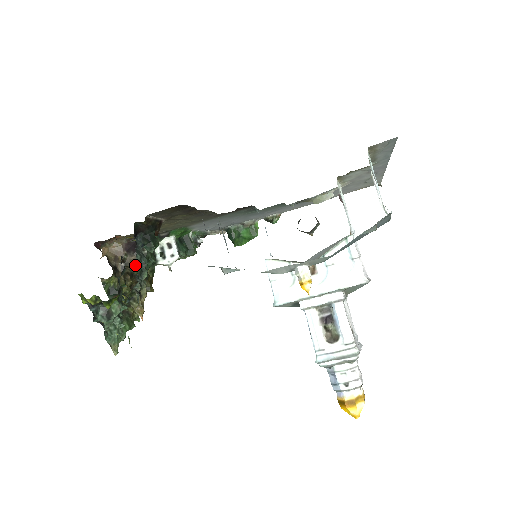
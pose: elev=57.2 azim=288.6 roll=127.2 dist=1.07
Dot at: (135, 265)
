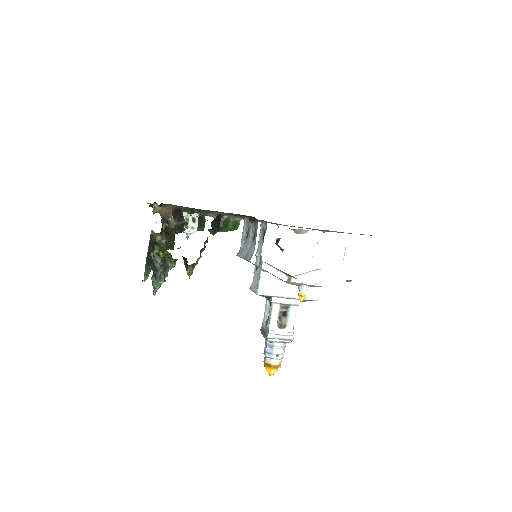
Dot at: (175, 229)
